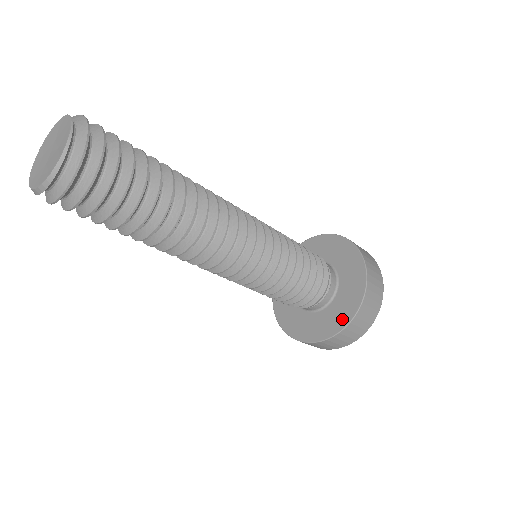
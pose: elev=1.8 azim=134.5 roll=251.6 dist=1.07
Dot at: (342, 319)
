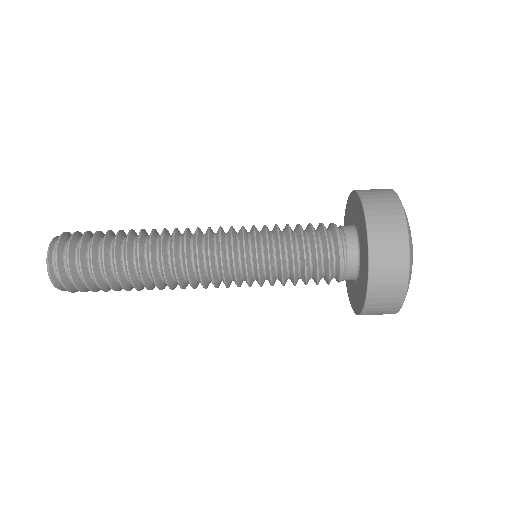
Dot at: (365, 247)
